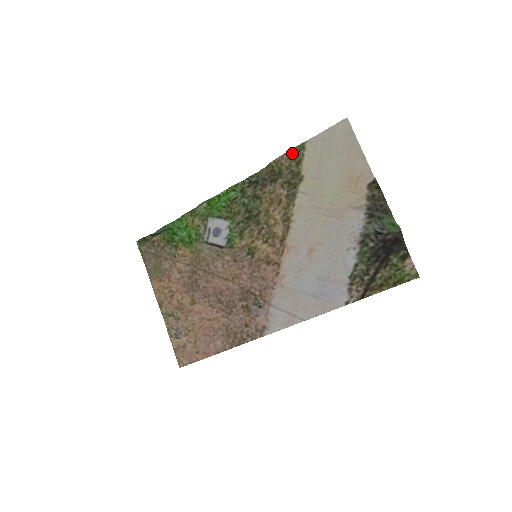
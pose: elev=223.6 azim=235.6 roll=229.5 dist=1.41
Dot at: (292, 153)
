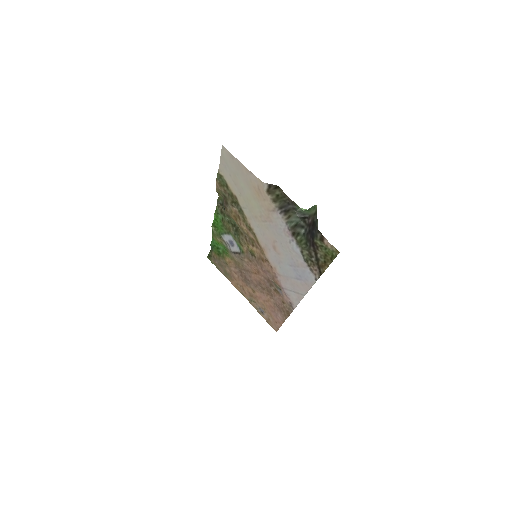
Dot at: (219, 182)
